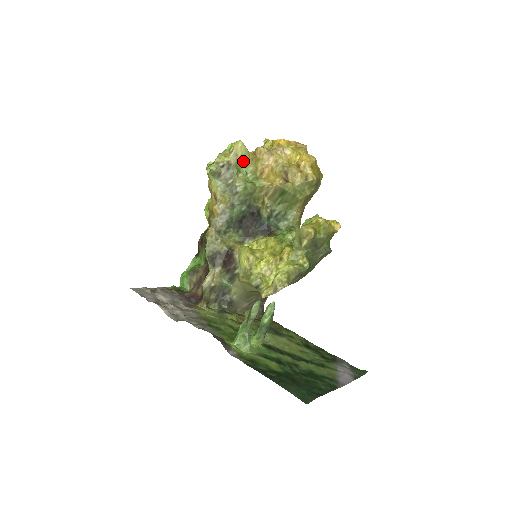
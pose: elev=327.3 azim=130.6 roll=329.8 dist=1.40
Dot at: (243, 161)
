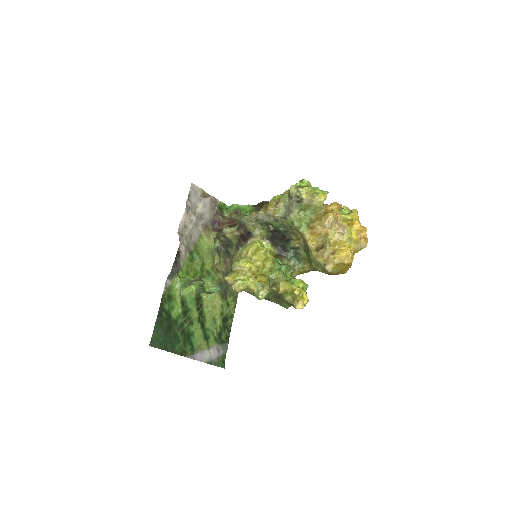
Dot at: (313, 208)
